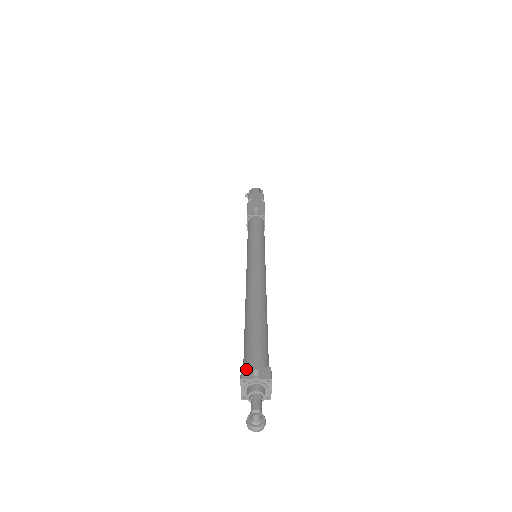
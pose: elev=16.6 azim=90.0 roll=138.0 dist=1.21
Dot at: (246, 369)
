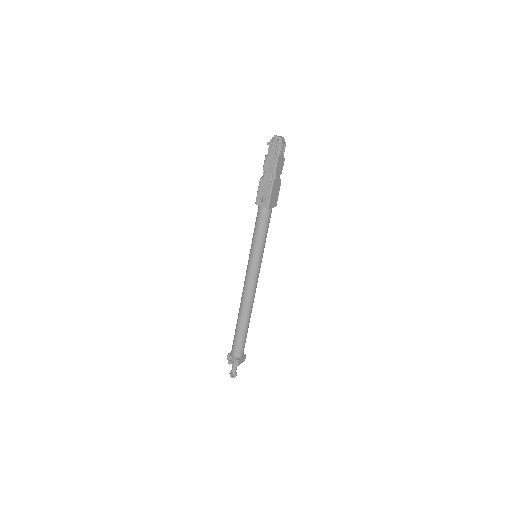
Dot at: (229, 356)
